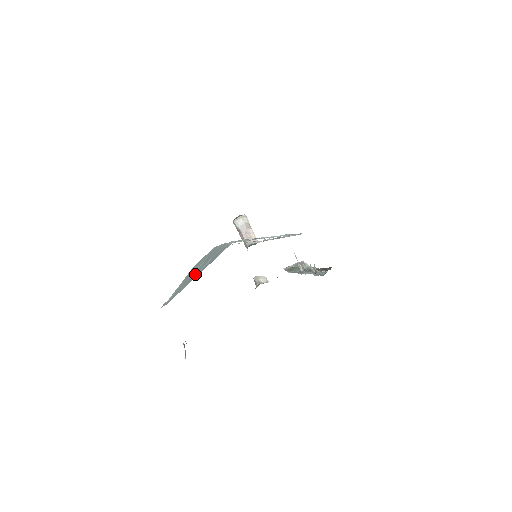
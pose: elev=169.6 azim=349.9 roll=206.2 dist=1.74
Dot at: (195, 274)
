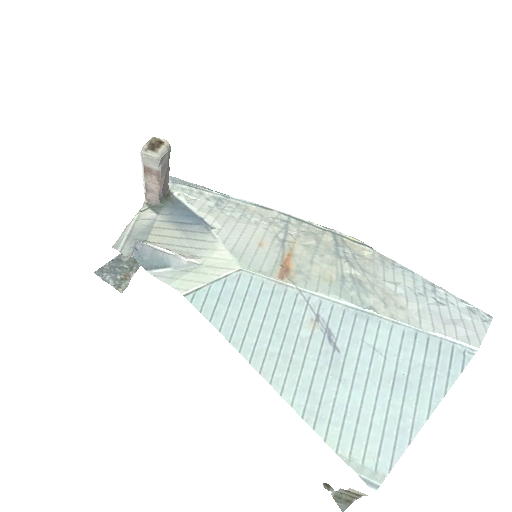
Dot at: (385, 395)
